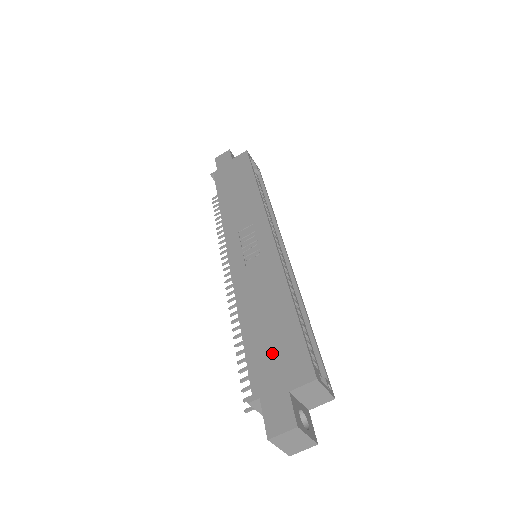
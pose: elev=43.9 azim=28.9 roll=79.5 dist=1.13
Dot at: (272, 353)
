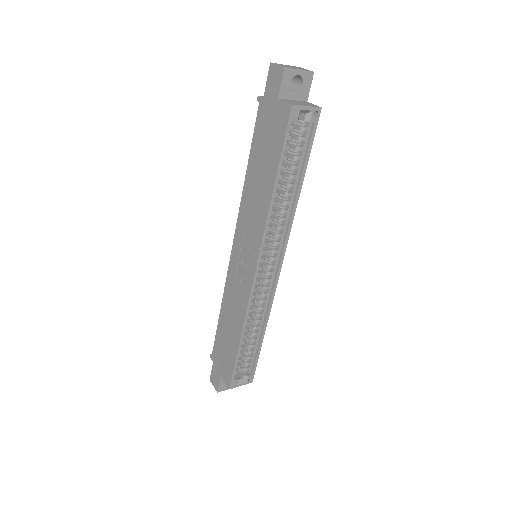
Dot at: (223, 352)
